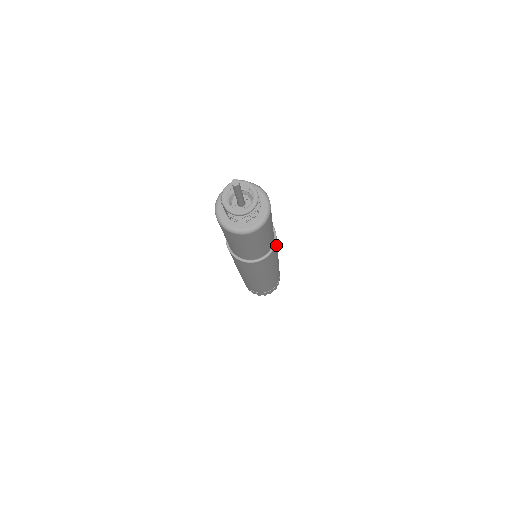
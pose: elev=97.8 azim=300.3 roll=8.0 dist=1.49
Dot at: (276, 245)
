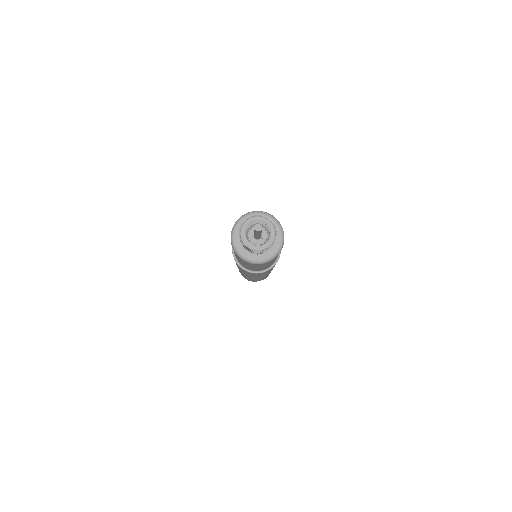
Dot at: occluded
